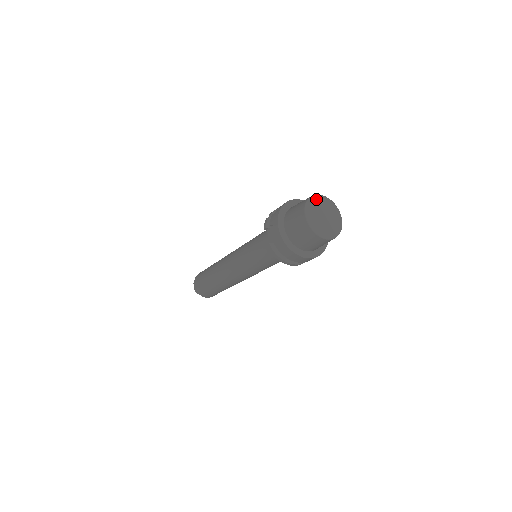
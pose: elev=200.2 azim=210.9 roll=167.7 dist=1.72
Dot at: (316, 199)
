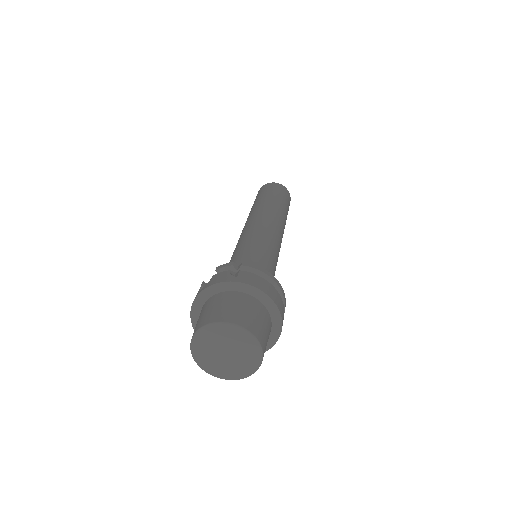
Dot at: (237, 332)
